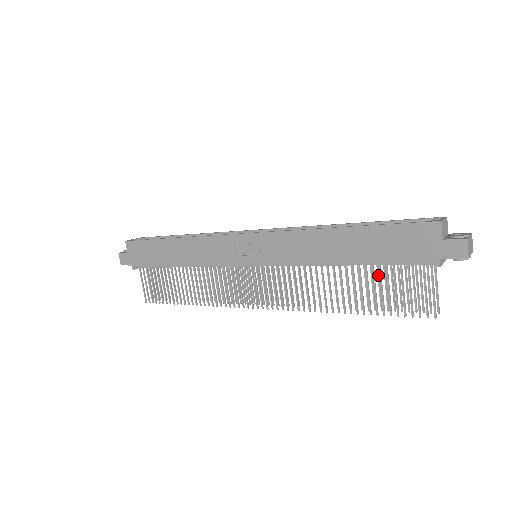
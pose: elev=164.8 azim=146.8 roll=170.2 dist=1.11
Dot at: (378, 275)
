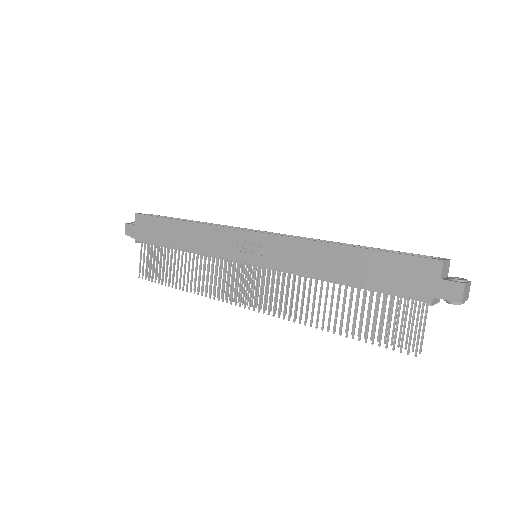
Dot at: (369, 302)
